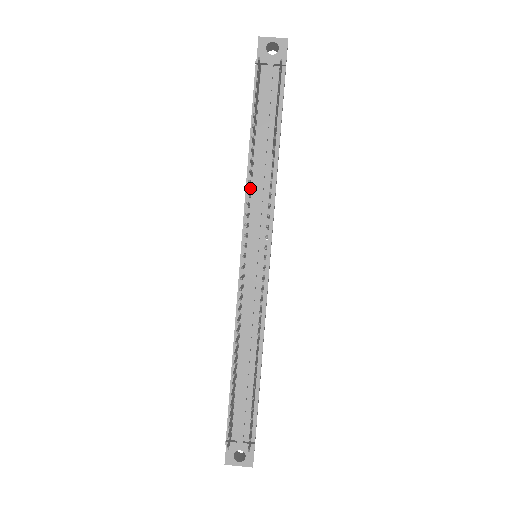
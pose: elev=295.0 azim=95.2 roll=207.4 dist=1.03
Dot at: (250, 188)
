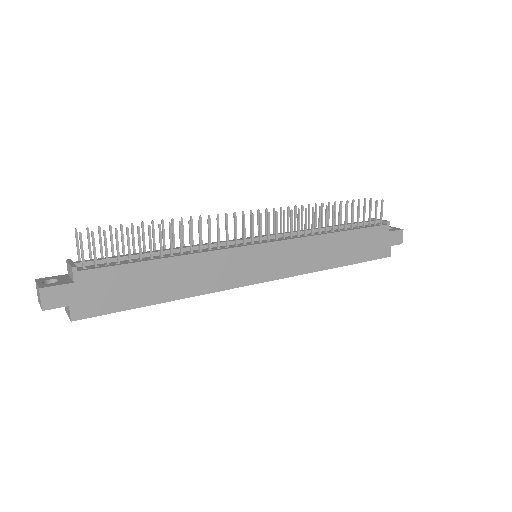
Dot at: occluded
